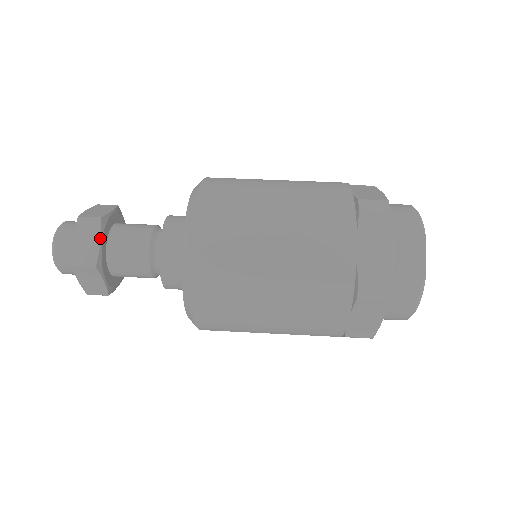
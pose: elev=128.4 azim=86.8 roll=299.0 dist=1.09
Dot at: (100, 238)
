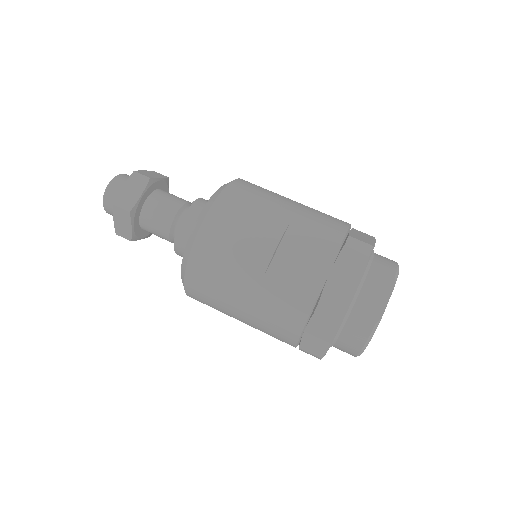
Dot at: (142, 192)
